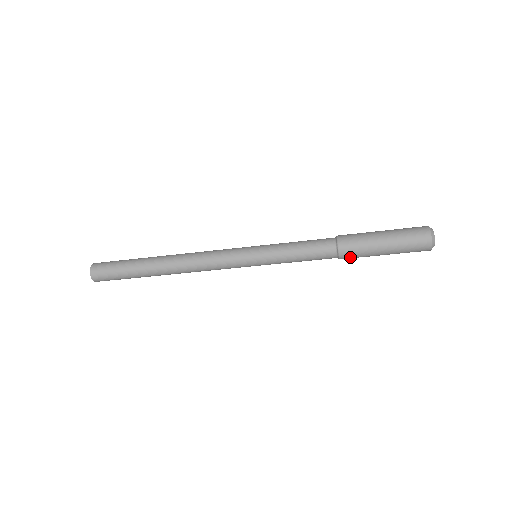
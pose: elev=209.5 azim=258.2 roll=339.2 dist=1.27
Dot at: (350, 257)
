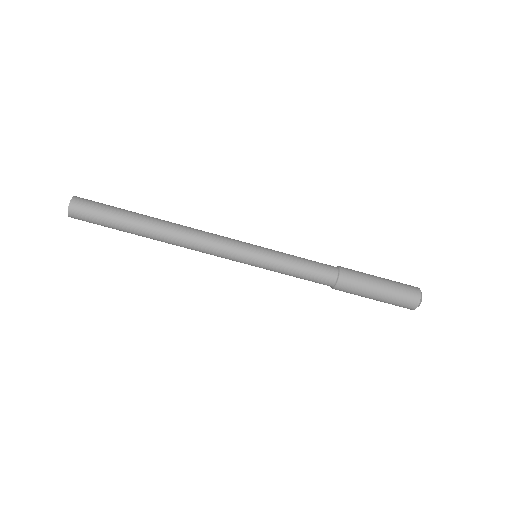
Dot at: (348, 283)
